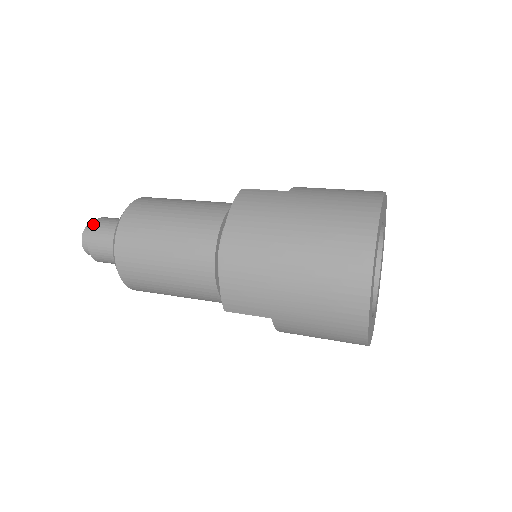
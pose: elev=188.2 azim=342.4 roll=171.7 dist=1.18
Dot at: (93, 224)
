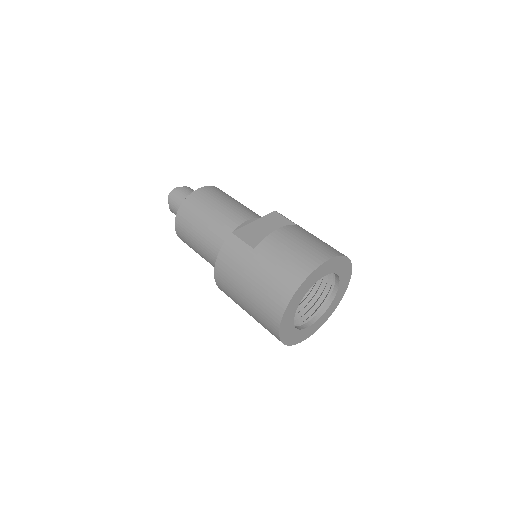
Dot at: (170, 198)
